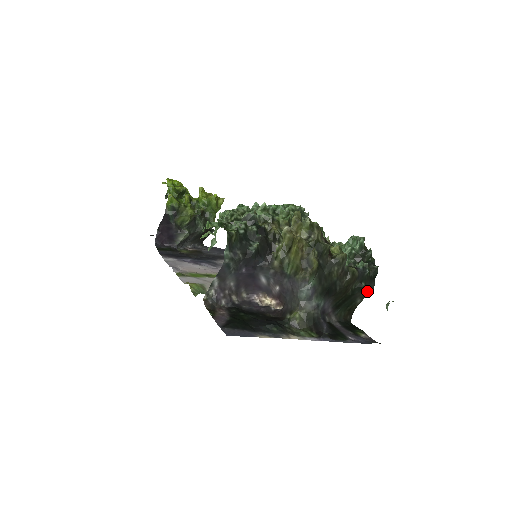
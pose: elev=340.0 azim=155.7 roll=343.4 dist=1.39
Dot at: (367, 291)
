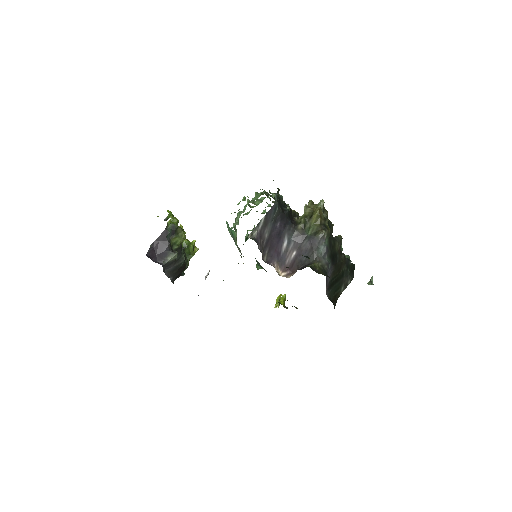
Dot at: (349, 279)
